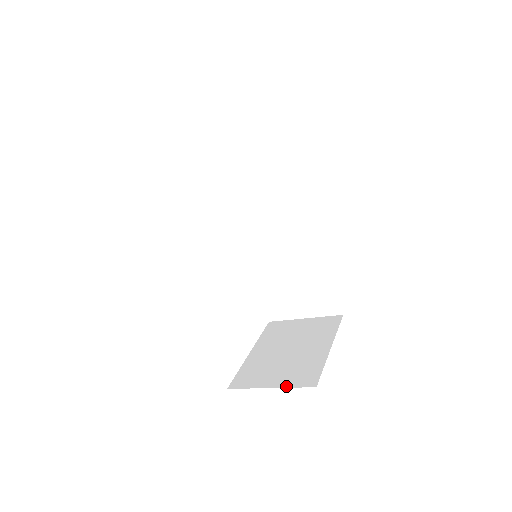
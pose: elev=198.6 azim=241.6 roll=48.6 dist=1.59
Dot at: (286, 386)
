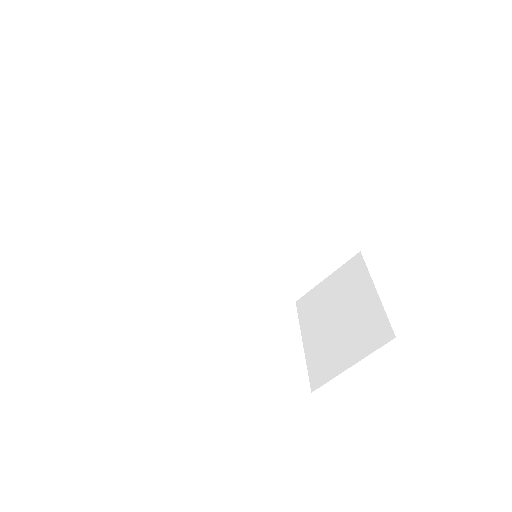
Dot at: (366, 355)
